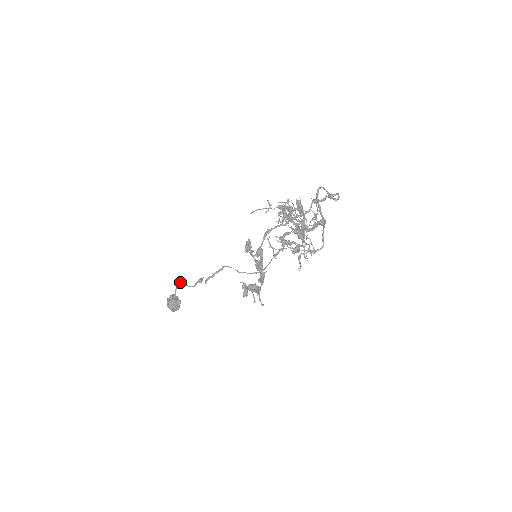
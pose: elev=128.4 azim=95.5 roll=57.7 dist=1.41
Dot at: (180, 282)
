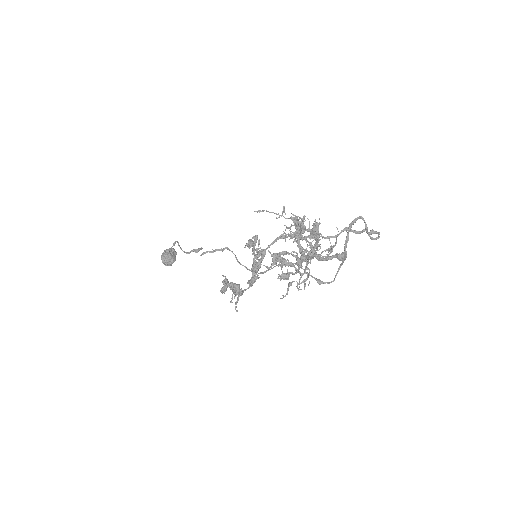
Dot at: occluded
